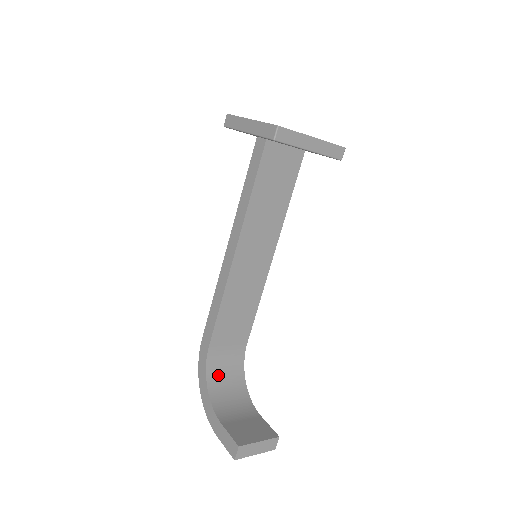
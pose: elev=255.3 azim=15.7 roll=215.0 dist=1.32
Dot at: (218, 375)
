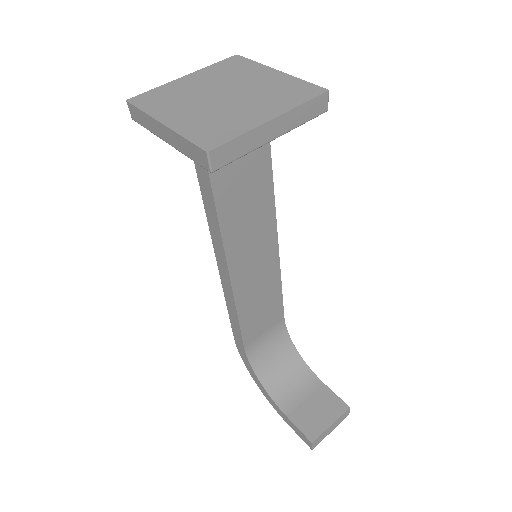
Dot at: (266, 362)
